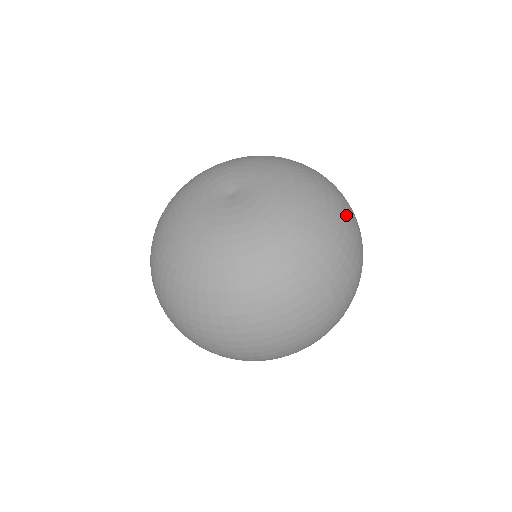
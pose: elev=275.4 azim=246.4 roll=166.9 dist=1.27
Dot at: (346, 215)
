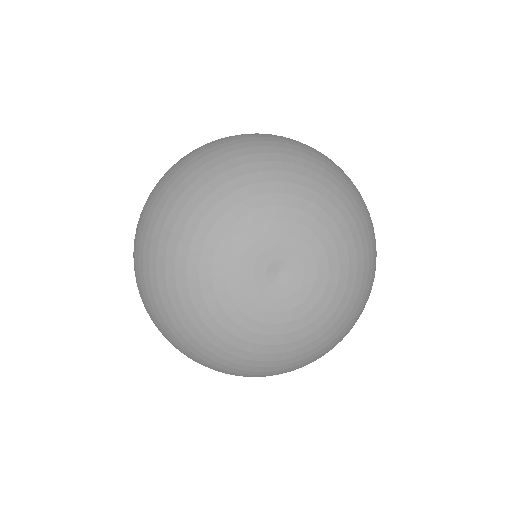
Dot at: occluded
